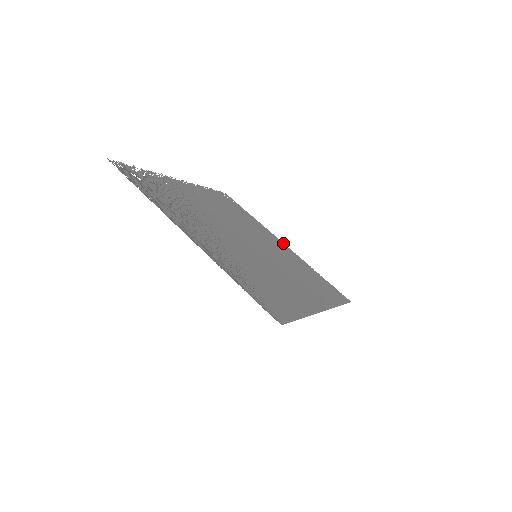
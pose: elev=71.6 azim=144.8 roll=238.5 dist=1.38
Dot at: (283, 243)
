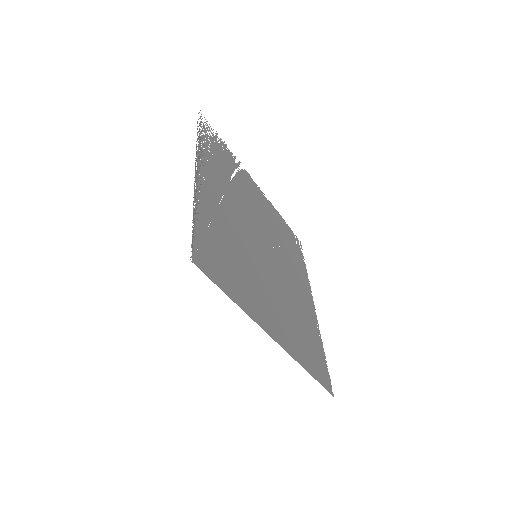
Dot at: (314, 305)
